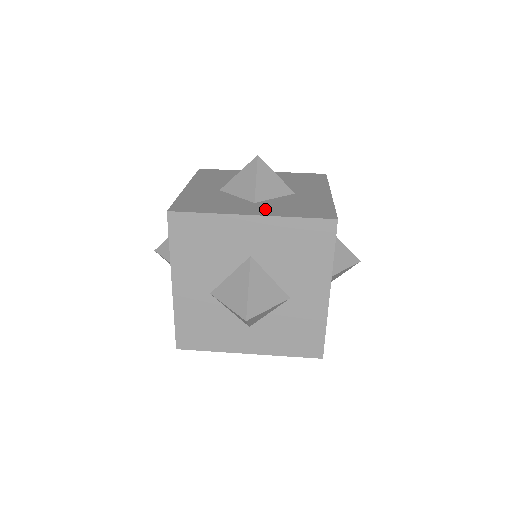
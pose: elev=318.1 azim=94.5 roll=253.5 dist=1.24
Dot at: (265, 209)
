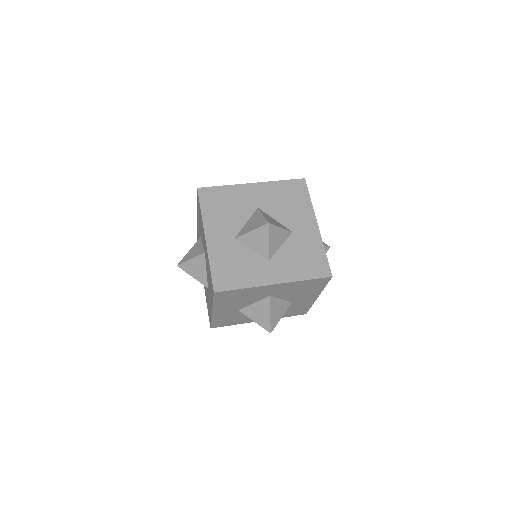
Dot at: (281, 271)
